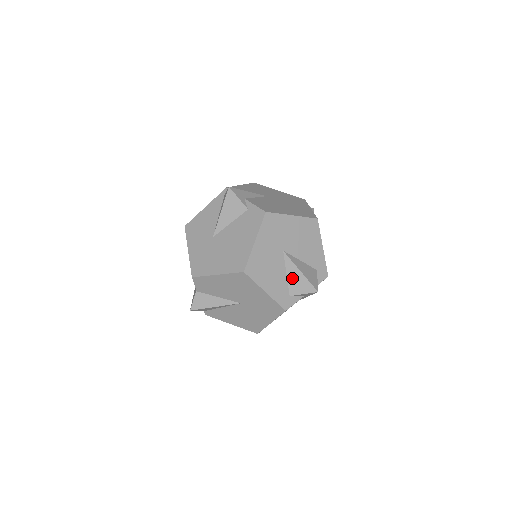
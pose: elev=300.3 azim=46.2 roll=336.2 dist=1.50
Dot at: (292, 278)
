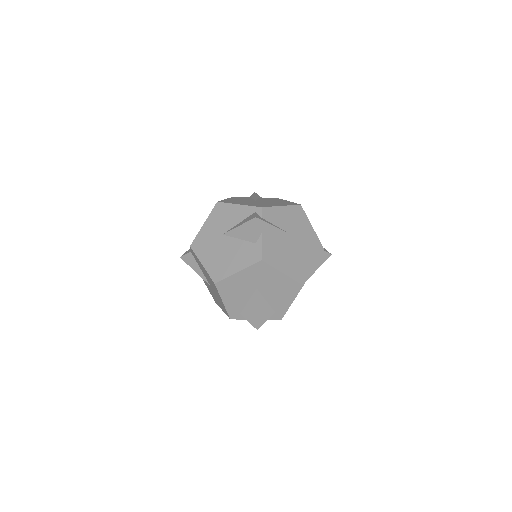
Dot at: (249, 307)
